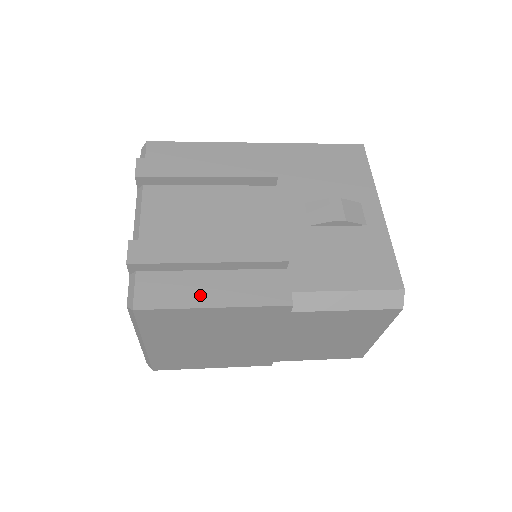
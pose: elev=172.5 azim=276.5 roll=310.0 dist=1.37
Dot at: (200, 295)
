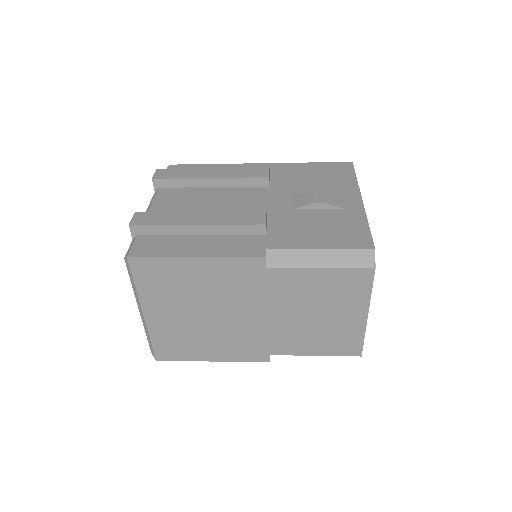
Dot at: (186, 249)
